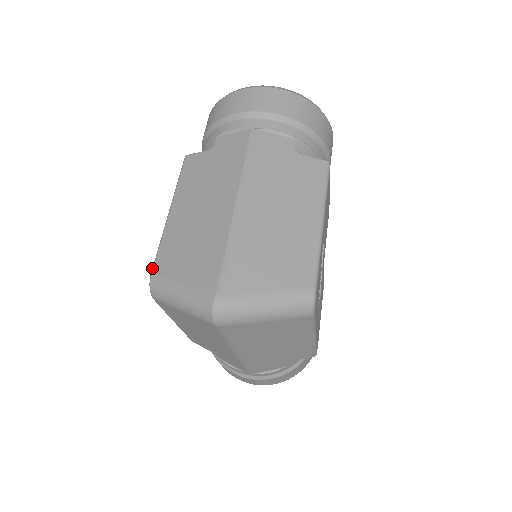
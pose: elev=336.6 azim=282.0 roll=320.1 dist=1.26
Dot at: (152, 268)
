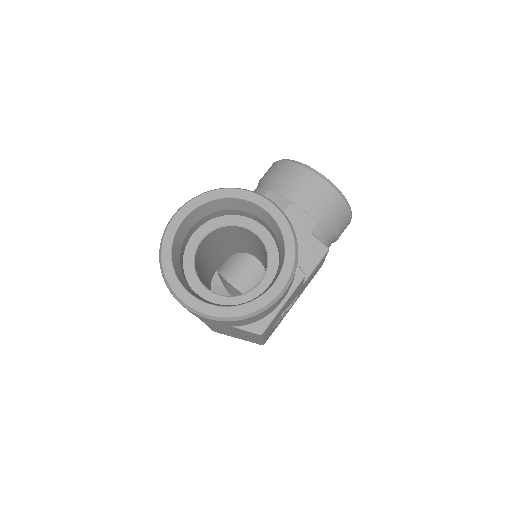
Dot at: occluded
